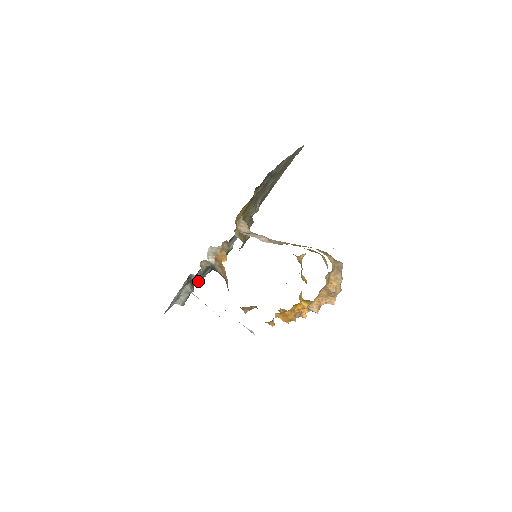
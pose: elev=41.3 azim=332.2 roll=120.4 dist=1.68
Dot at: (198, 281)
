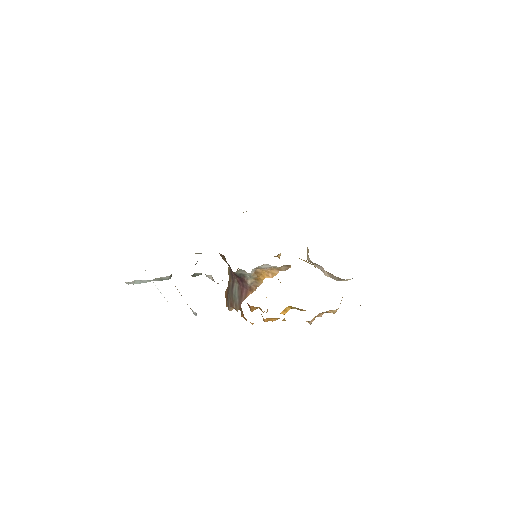
Dot at: occluded
